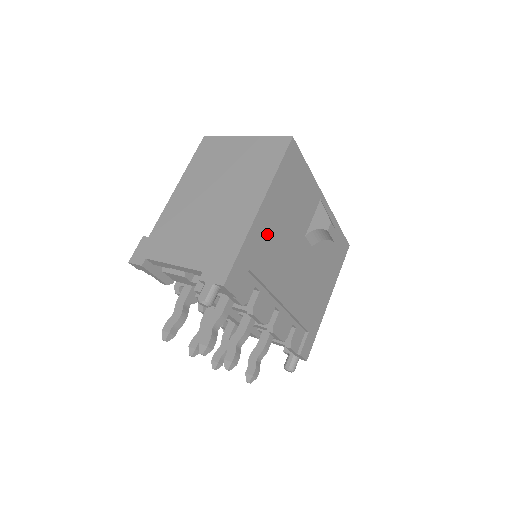
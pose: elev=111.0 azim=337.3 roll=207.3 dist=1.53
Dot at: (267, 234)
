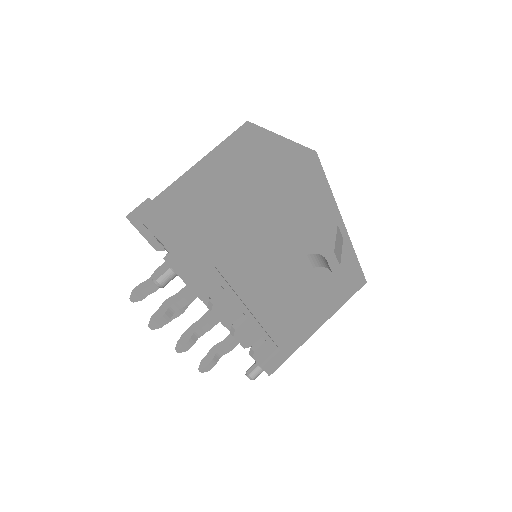
Dot at: (250, 240)
